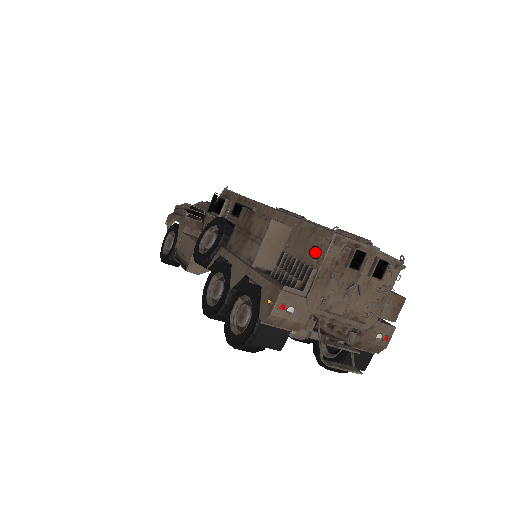
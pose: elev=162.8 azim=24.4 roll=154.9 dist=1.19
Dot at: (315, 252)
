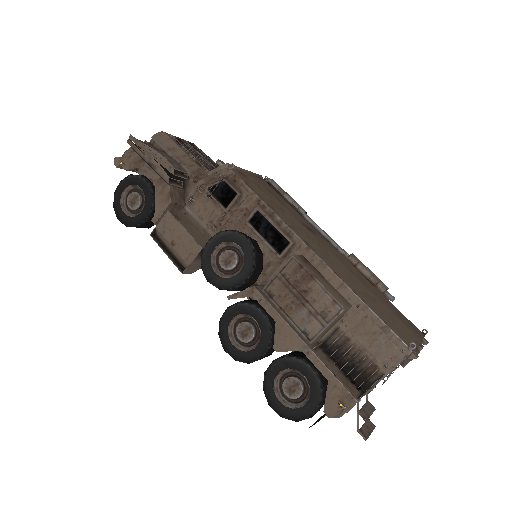
Dot at: (384, 356)
